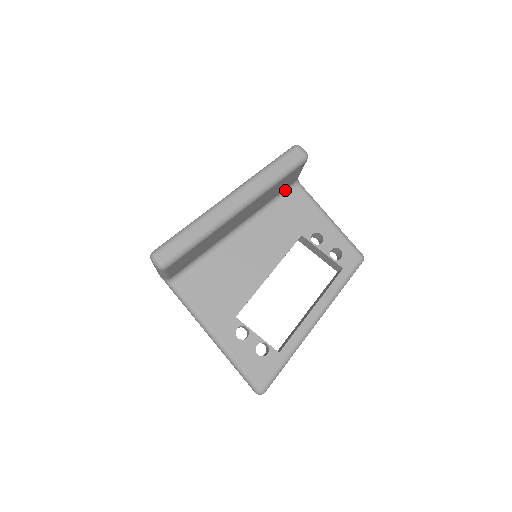
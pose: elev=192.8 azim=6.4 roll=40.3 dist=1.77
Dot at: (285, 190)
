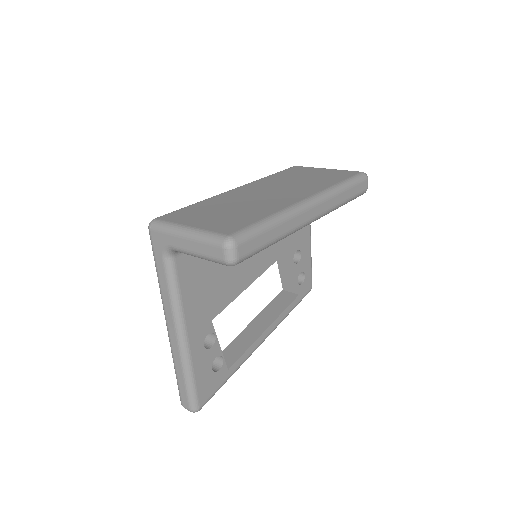
Dot at: occluded
